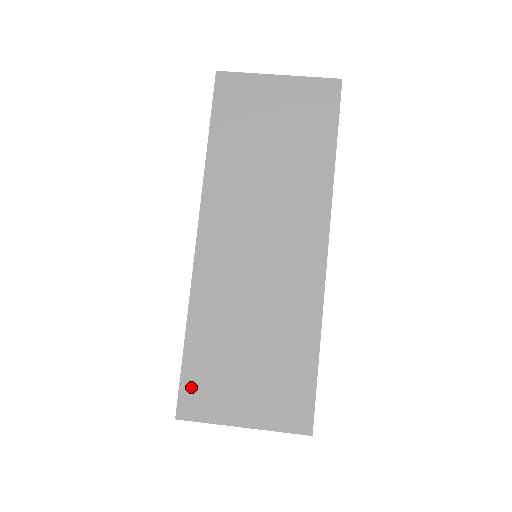
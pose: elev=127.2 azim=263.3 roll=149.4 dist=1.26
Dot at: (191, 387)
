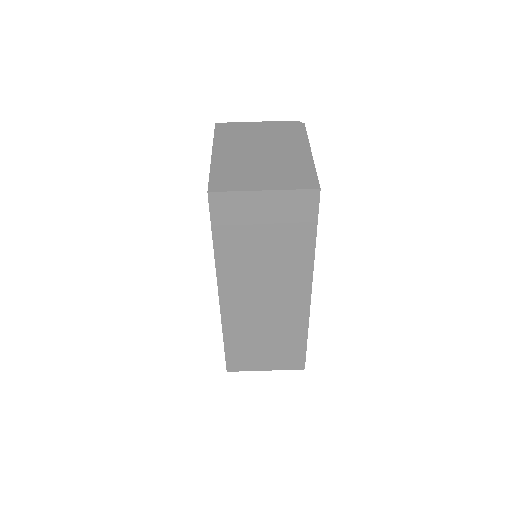
Dot at: (233, 360)
